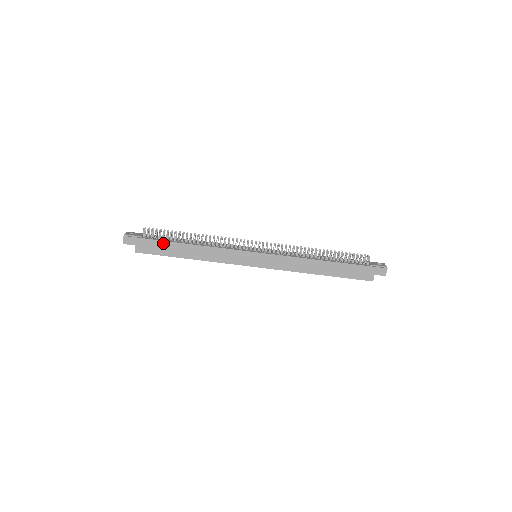
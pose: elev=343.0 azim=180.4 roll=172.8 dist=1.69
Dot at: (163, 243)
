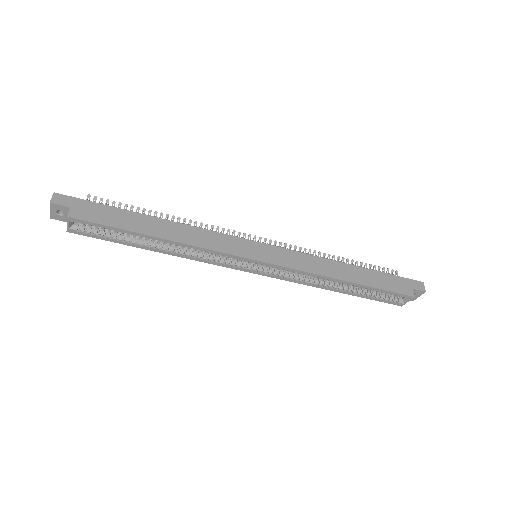
Dot at: (119, 211)
